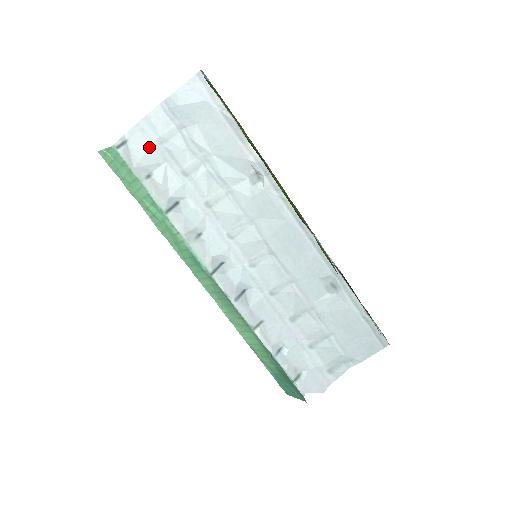
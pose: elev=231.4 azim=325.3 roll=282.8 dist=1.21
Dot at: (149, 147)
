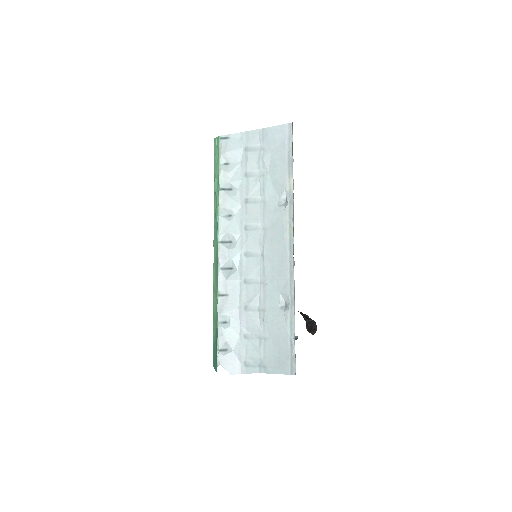
Dot at: (238, 148)
